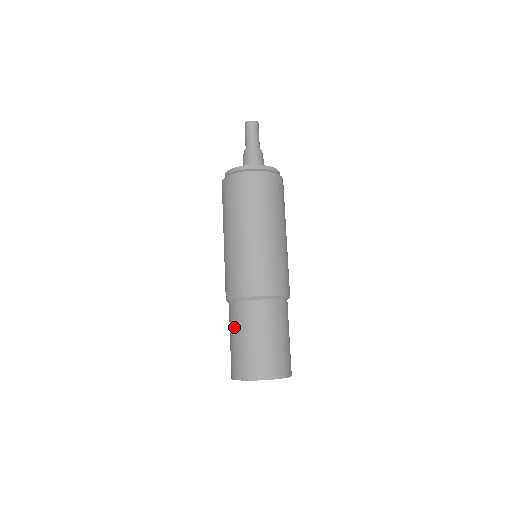
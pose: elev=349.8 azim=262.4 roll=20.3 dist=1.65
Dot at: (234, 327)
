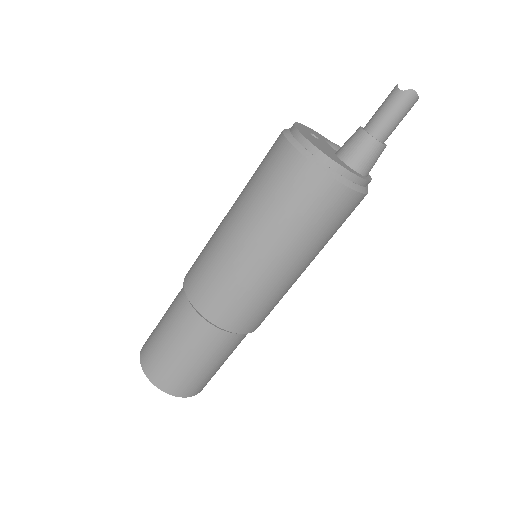
Dot at: (201, 352)
